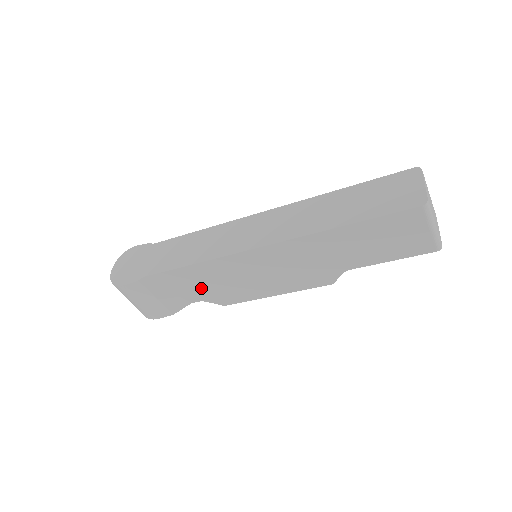
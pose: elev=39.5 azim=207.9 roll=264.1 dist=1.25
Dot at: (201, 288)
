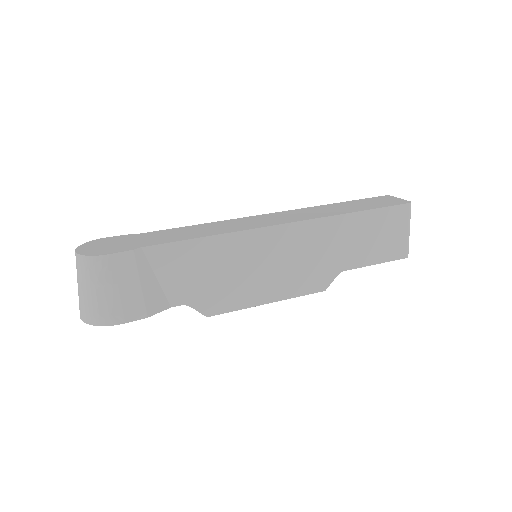
Dot at: (197, 279)
